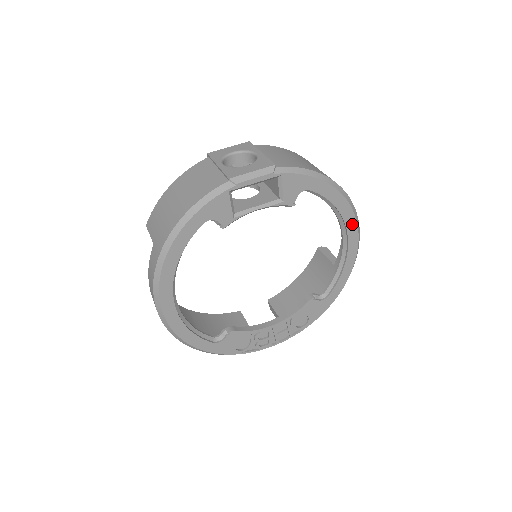
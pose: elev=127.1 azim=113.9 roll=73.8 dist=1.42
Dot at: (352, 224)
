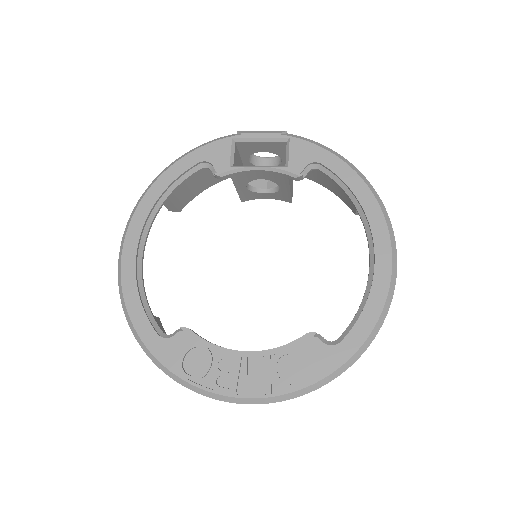
Dot at: (381, 229)
